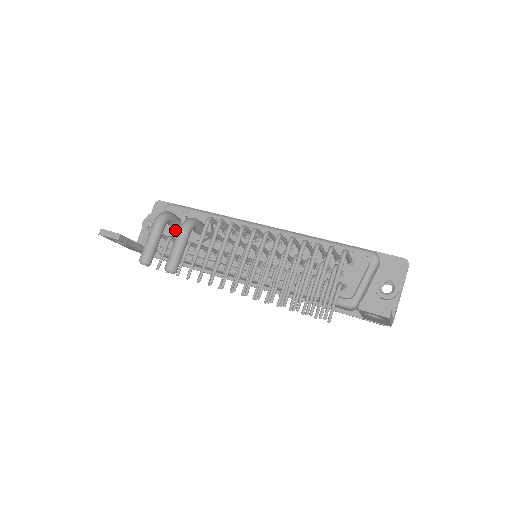
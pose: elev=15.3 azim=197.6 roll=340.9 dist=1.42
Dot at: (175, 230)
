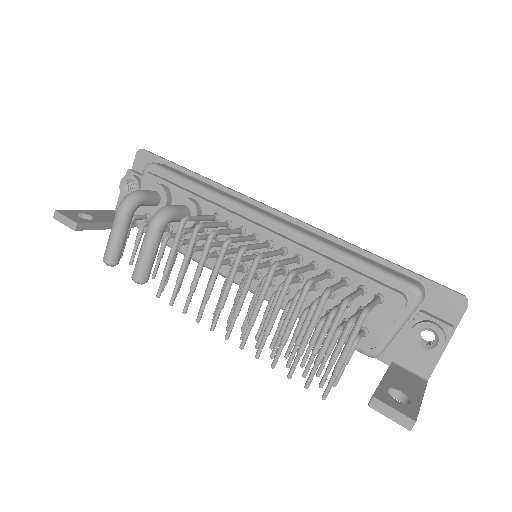
Dot at: (153, 209)
